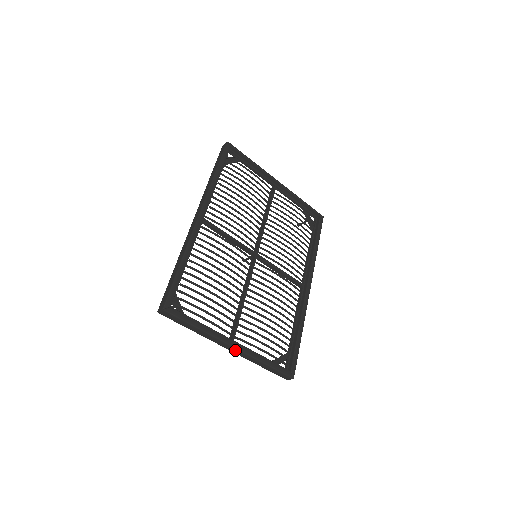
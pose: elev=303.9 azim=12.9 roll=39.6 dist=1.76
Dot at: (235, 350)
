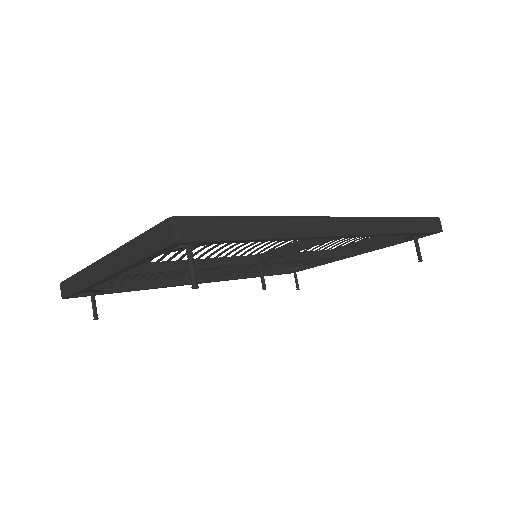
Dot at: (105, 263)
